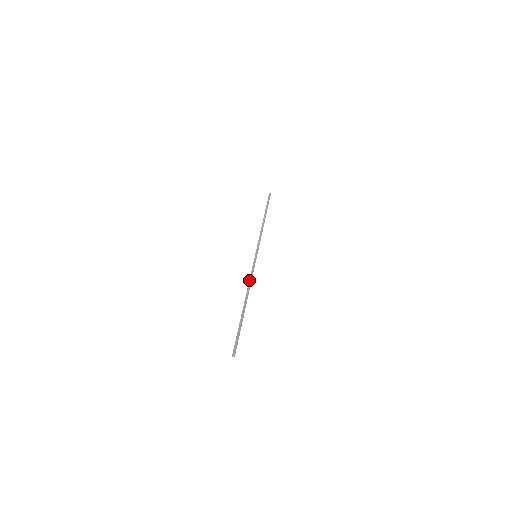
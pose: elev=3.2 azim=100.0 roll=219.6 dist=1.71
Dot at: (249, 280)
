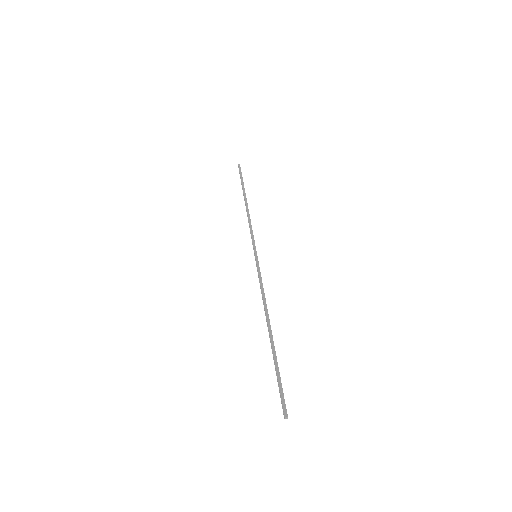
Dot at: (262, 293)
